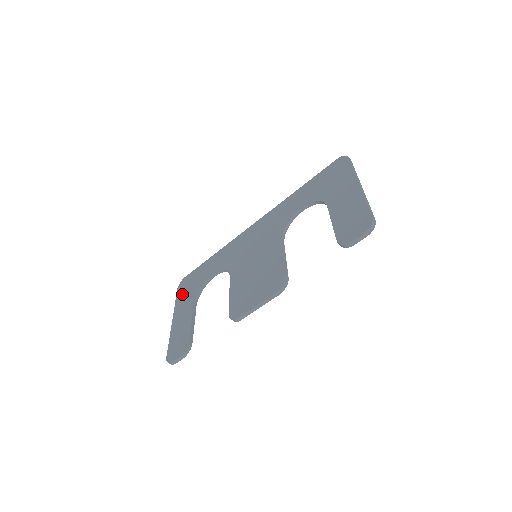
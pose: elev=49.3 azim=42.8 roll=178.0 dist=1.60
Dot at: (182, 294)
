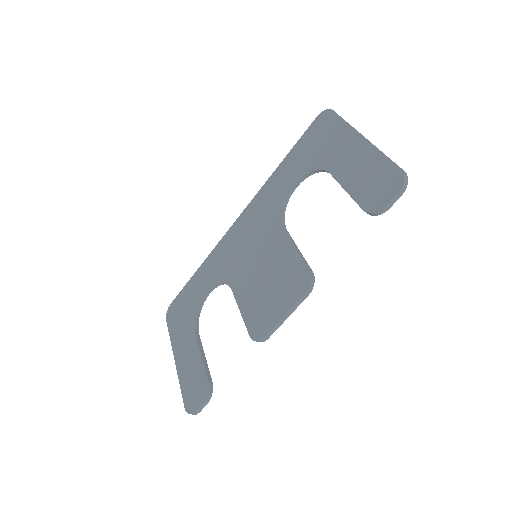
Dot at: (175, 325)
